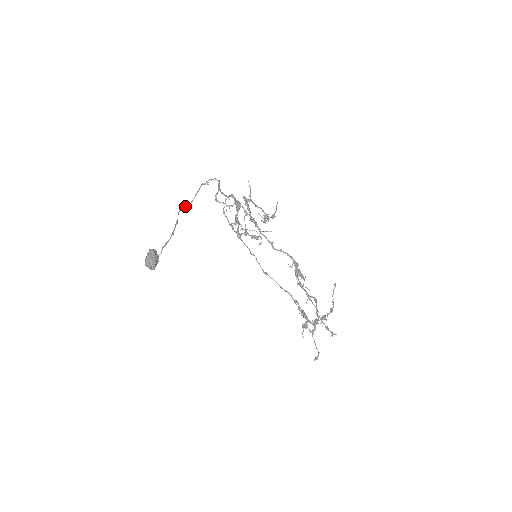
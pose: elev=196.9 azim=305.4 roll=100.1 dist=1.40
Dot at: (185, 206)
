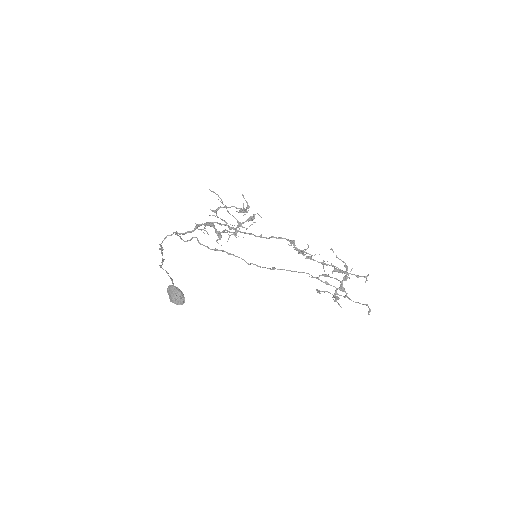
Dot at: (162, 262)
